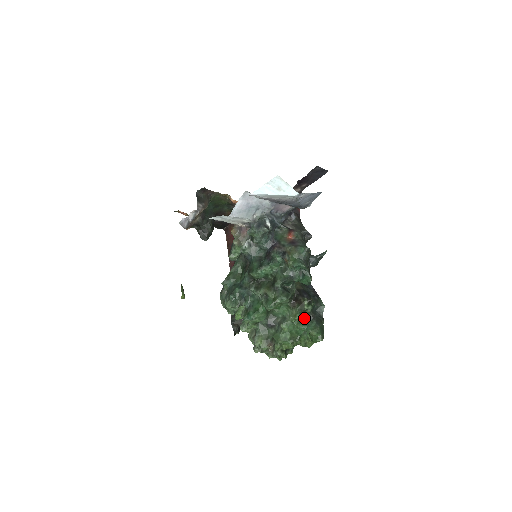
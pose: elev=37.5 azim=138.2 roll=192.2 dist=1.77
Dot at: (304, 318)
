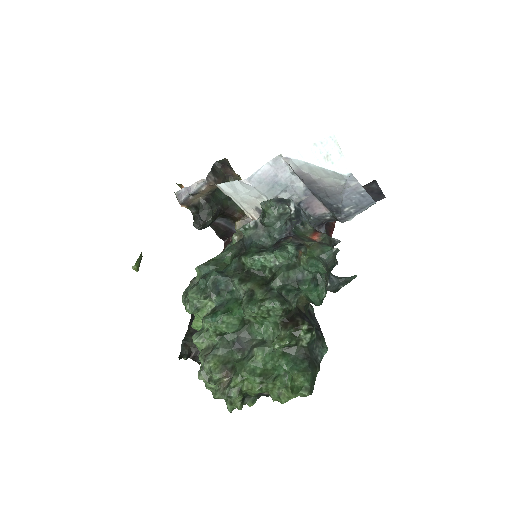
Dot at: (293, 351)
